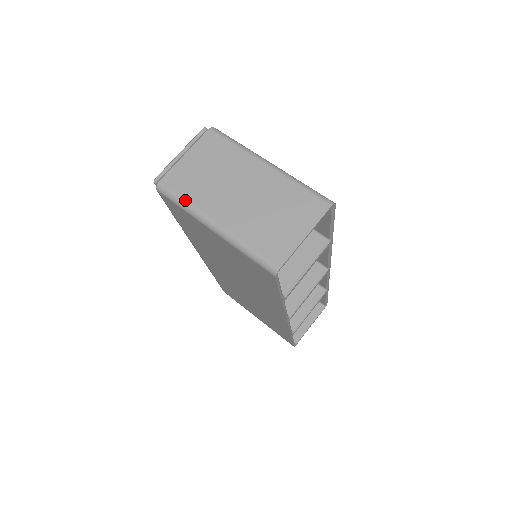
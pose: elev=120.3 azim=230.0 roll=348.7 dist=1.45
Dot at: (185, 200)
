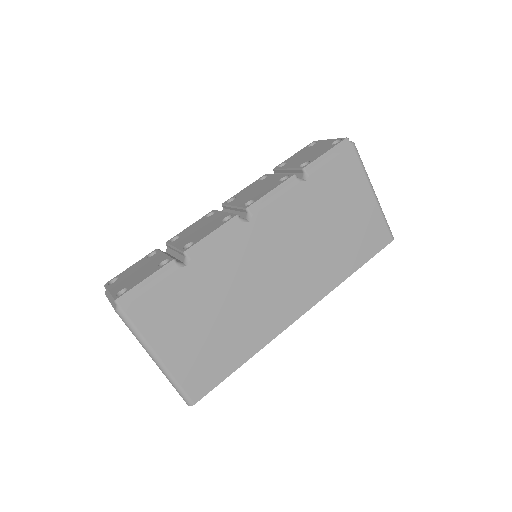
Dot at: occluded
